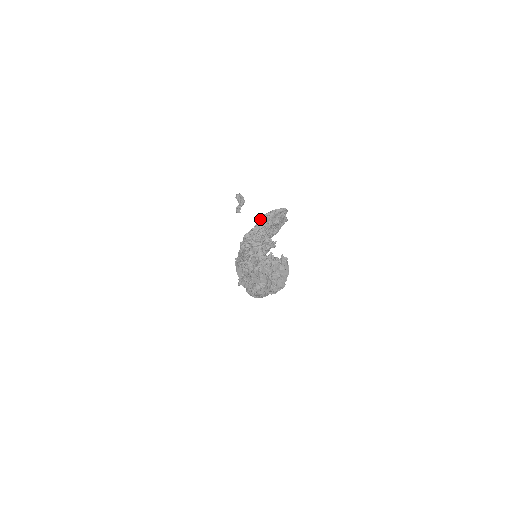
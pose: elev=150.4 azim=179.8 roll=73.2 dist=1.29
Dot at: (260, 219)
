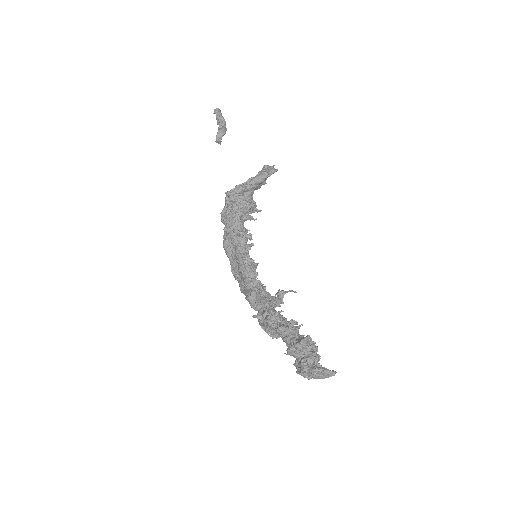
Dot at: (252, 183)
